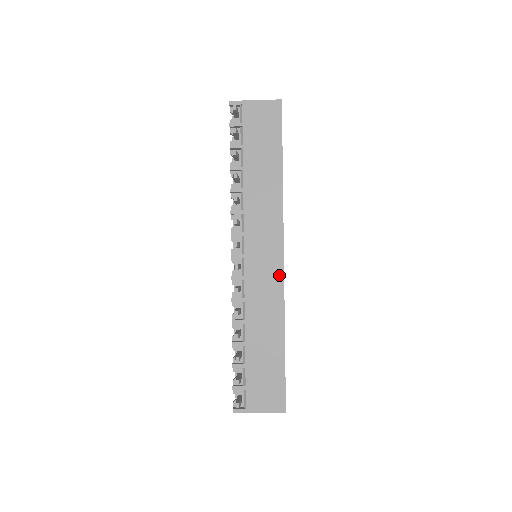
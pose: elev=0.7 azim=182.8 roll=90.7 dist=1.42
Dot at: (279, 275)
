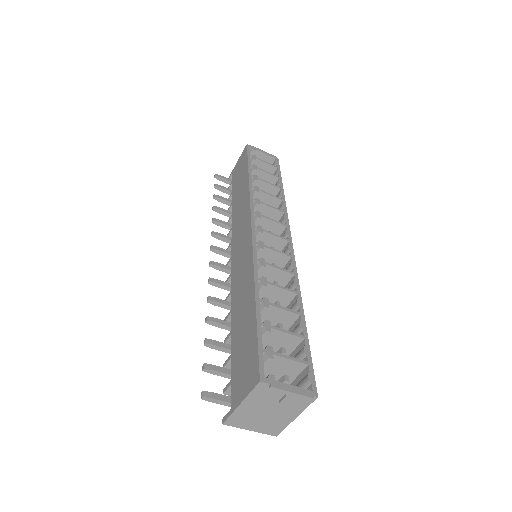
Dot at: (249, 244)
